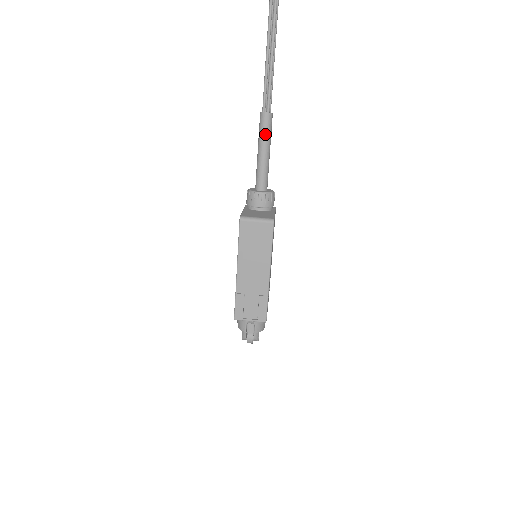
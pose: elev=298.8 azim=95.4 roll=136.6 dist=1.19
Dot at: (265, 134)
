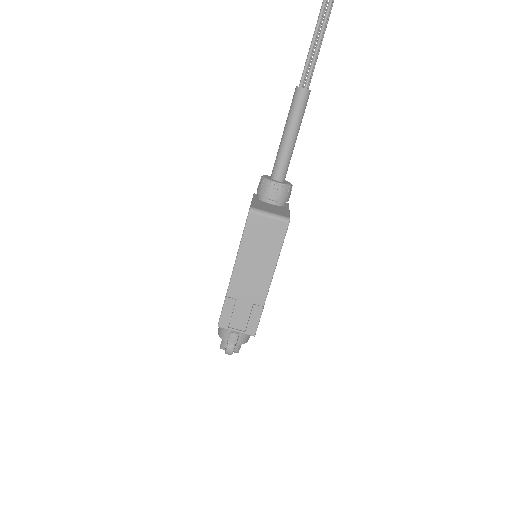
Dot at: (297, 114)
